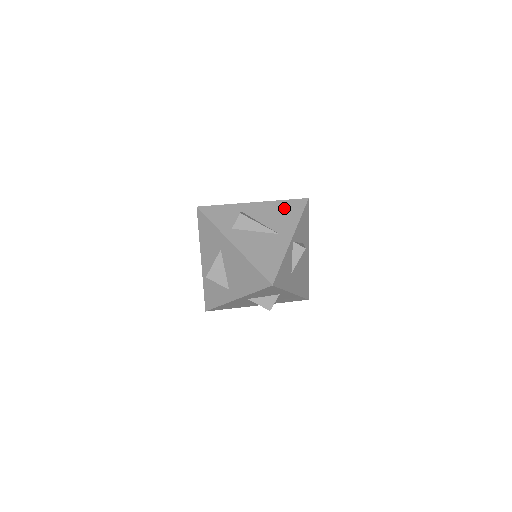
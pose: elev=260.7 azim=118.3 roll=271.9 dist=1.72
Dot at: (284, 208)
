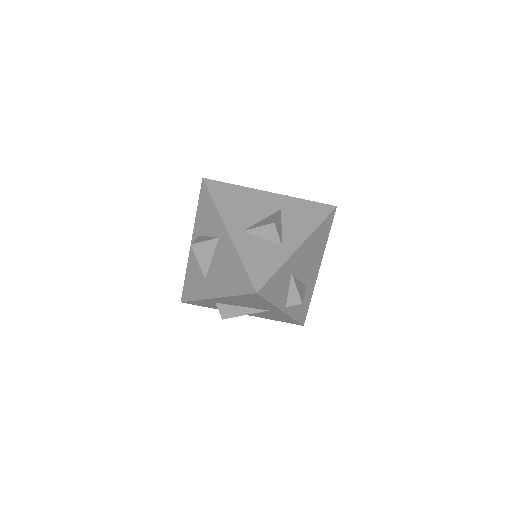
Dot at: (245, 300)
